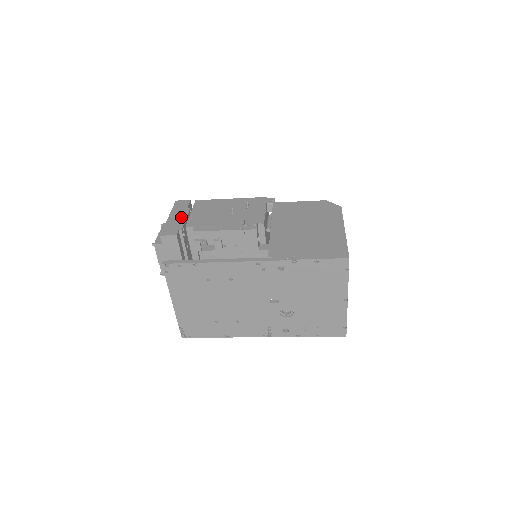
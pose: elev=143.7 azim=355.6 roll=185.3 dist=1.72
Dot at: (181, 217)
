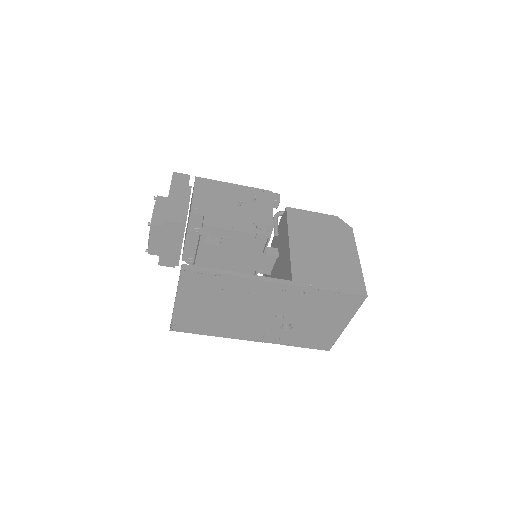
Dot at: (184, 198)
